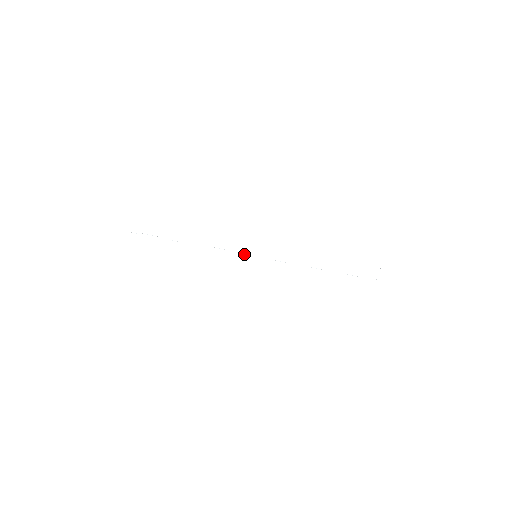
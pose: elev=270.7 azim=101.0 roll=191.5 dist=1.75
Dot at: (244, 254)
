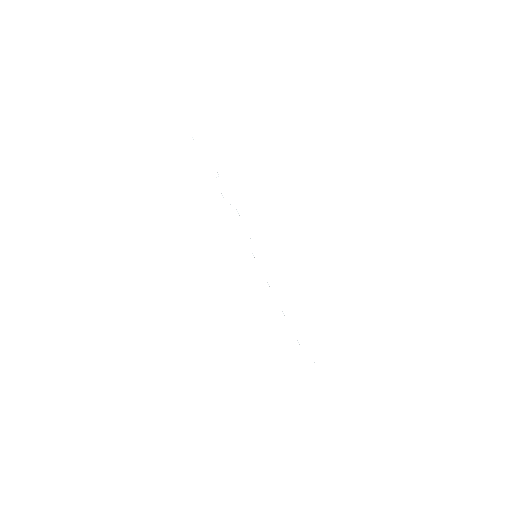
Dot at: occluded
